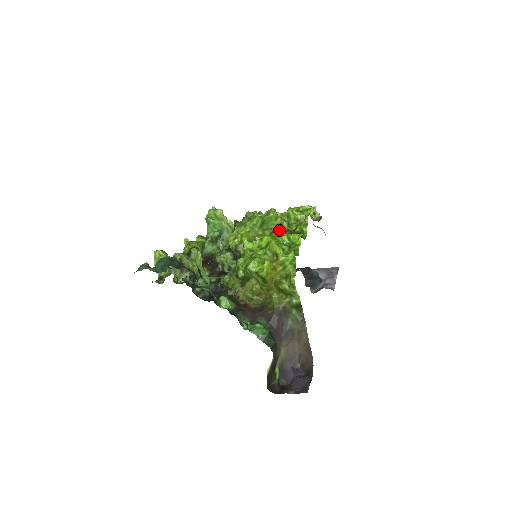
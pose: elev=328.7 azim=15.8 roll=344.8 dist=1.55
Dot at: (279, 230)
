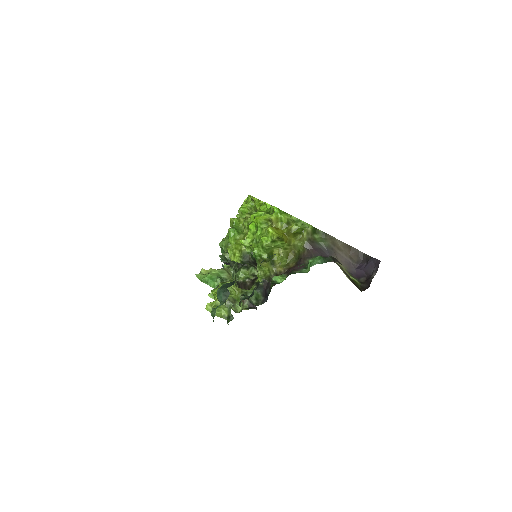
Dot at: occluded
